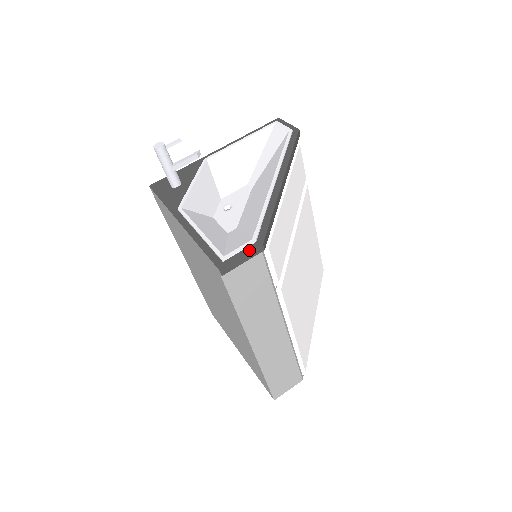
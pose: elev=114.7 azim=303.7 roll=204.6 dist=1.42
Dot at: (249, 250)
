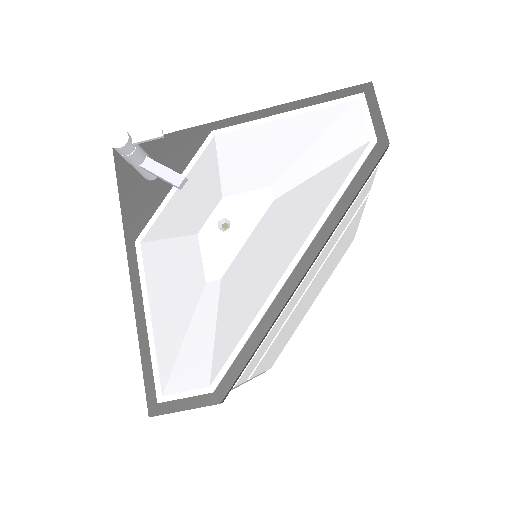
Dot at: (199, 403)
